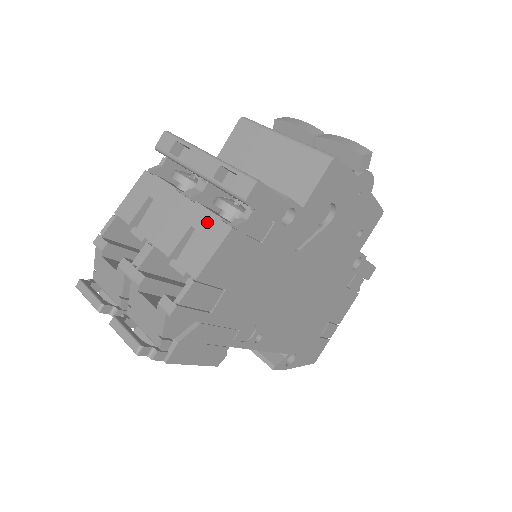
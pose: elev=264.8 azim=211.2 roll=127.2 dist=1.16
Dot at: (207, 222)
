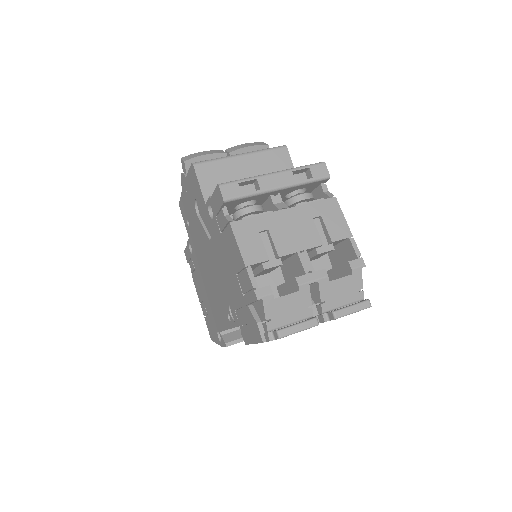
Dot at: (319, 207)
